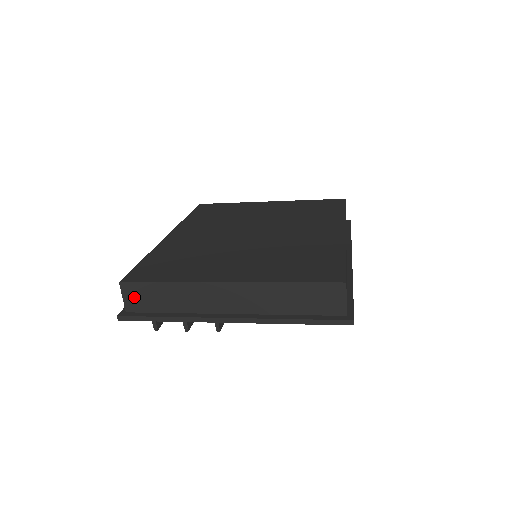
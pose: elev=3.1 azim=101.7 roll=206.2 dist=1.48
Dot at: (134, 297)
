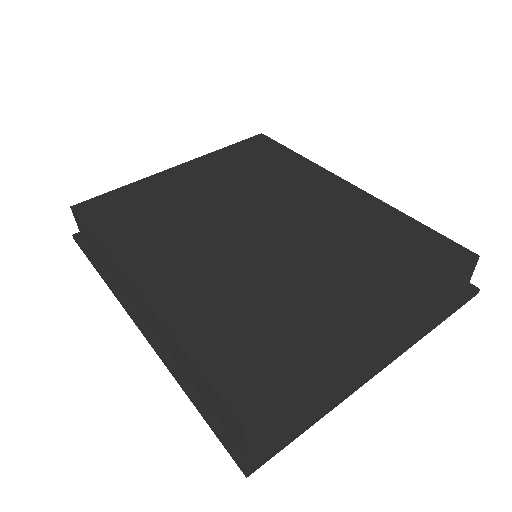
Dot at: (264, 430)
